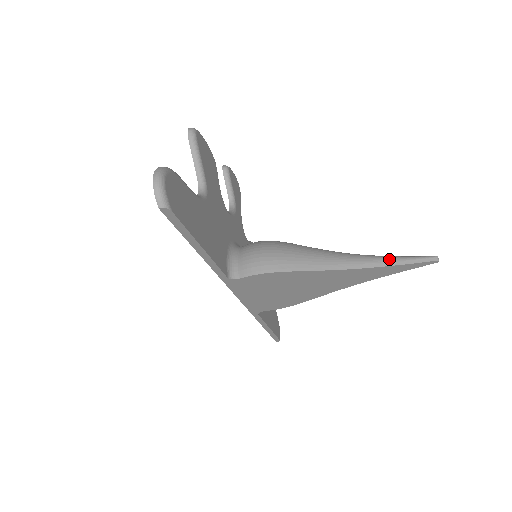
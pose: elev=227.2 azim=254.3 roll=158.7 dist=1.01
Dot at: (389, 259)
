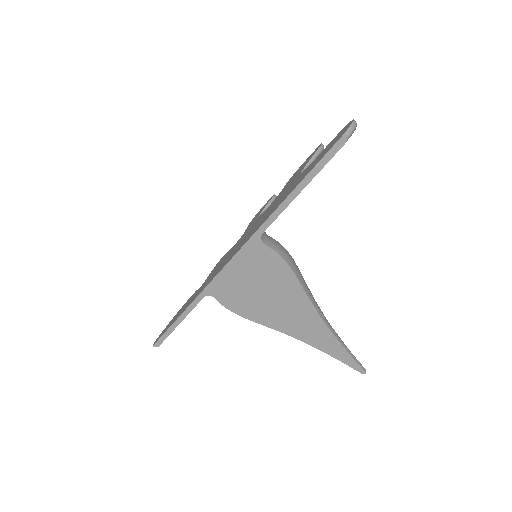
Dot at: (342, 341)
